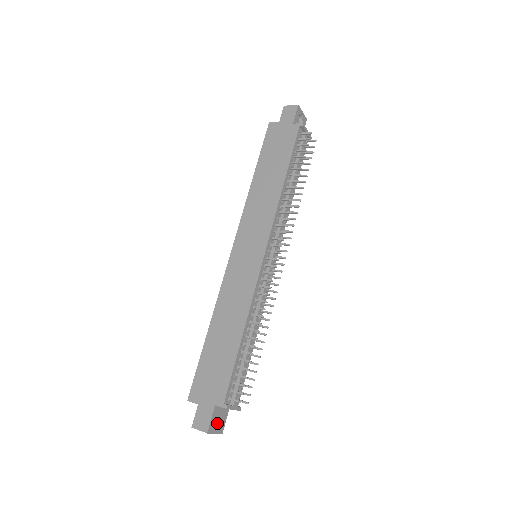
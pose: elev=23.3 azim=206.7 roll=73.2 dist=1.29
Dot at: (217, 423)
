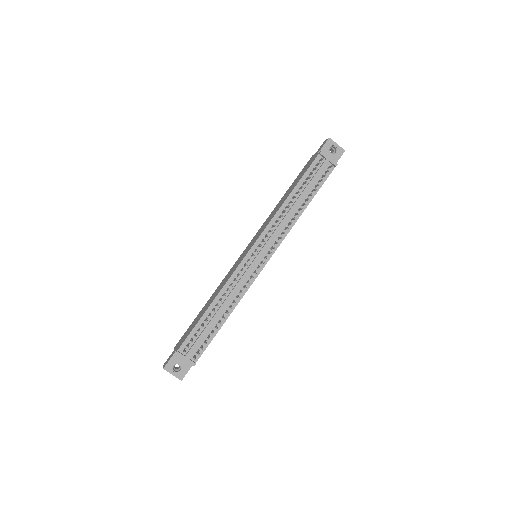
Dot at: (180, 370)
